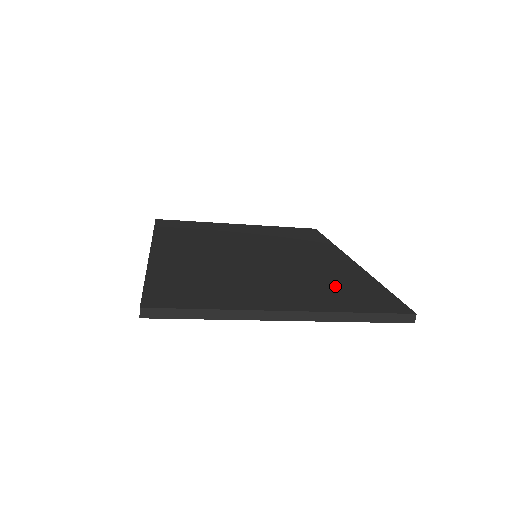
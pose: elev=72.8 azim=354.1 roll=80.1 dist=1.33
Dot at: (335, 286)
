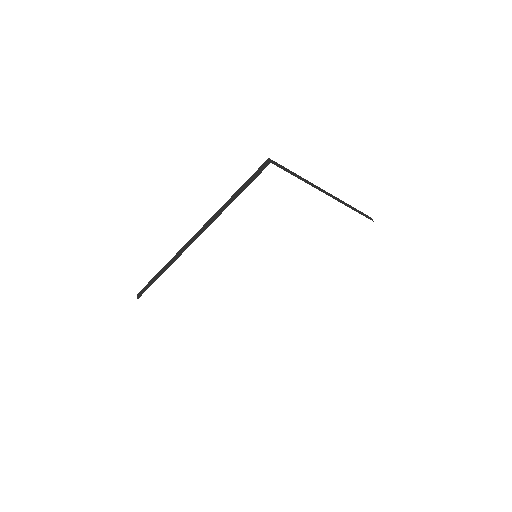
Dot at: occluded
